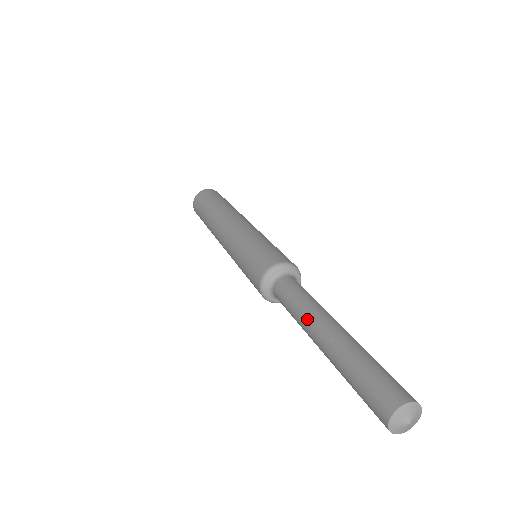
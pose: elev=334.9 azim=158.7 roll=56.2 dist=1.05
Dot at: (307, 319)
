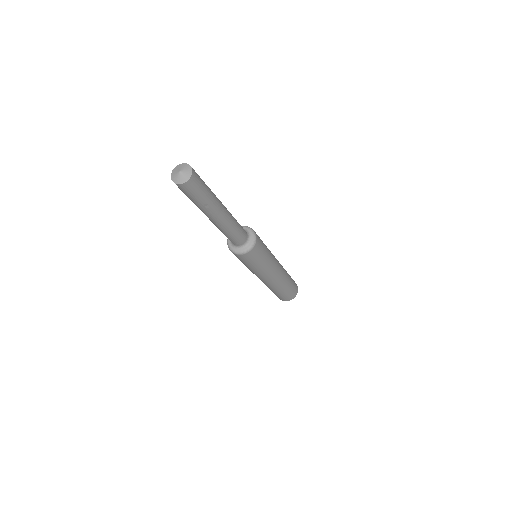
Dot at: occluded
